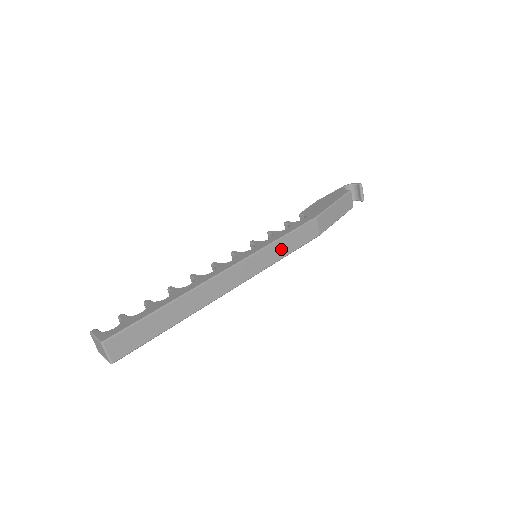
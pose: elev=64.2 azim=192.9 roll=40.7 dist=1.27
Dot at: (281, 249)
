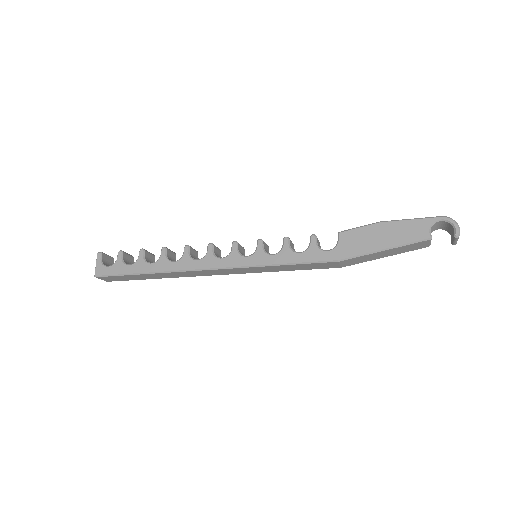
Dot at: (279, 268)
